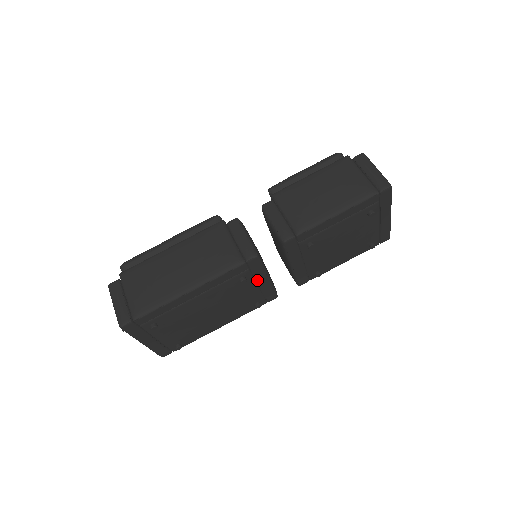
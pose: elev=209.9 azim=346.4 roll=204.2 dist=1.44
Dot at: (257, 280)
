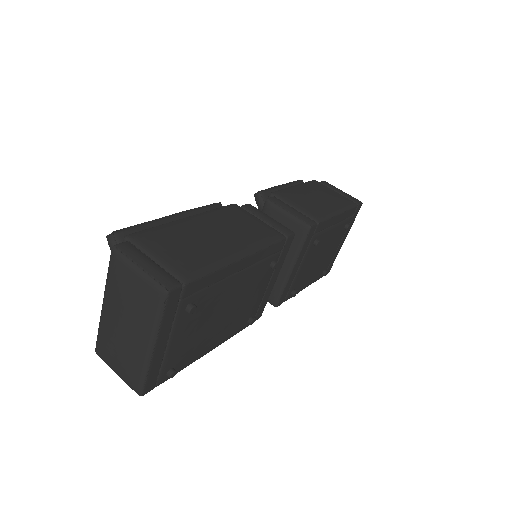
Dot at: (272, 275)
